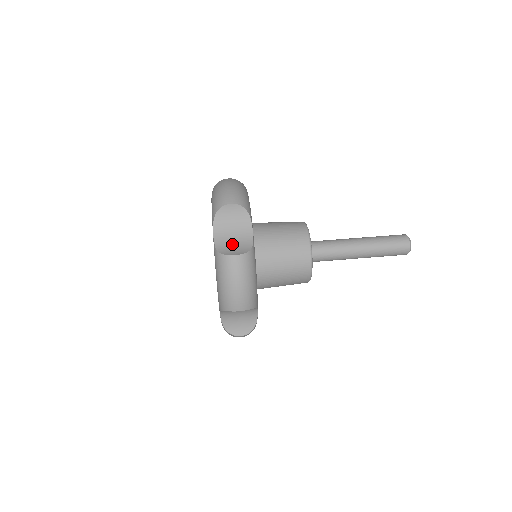
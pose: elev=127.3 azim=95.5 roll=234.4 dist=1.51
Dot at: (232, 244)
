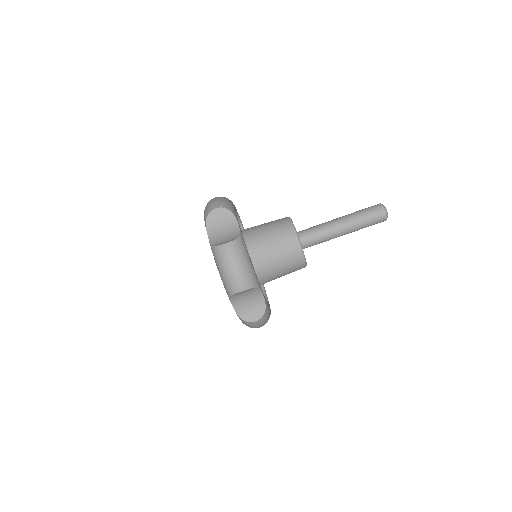
Dot at: (223, 238)
